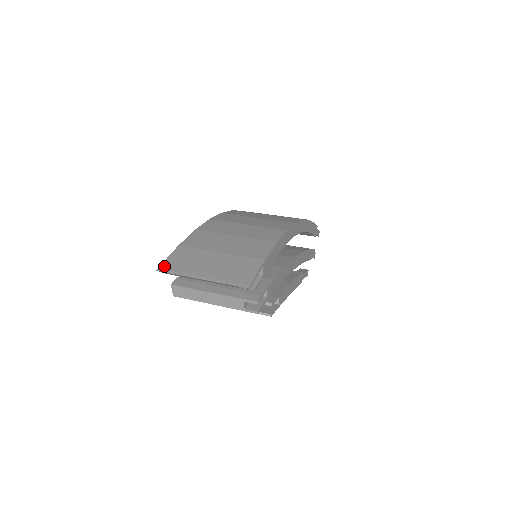
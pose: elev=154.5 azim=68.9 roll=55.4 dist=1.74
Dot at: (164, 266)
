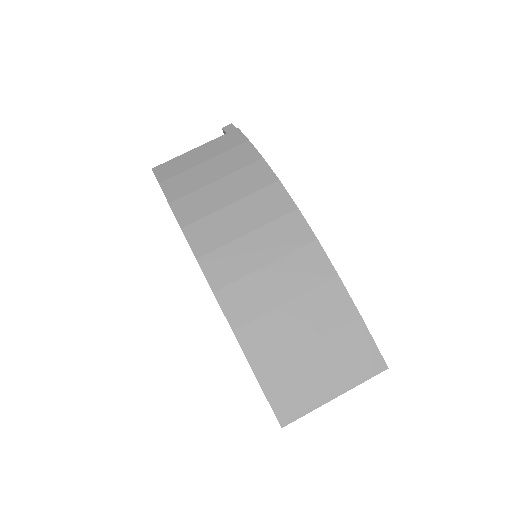
Dot at: (282, 416)
